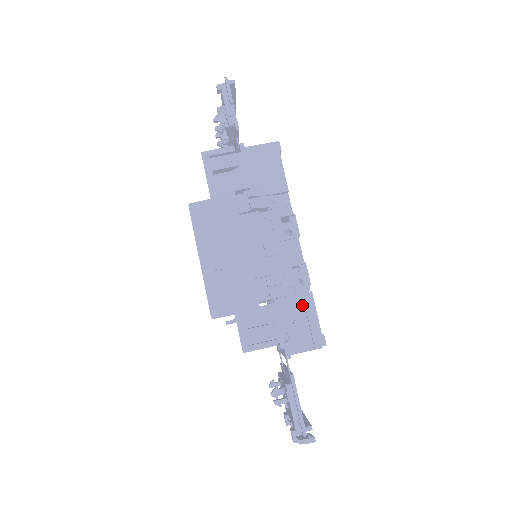
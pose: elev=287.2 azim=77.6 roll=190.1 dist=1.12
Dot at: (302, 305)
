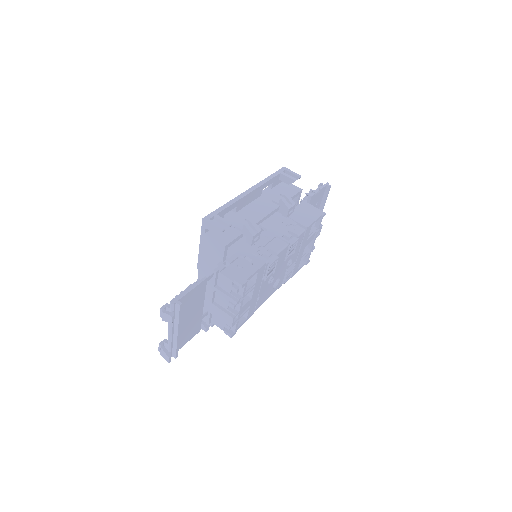
Dot at: (253, 262)
